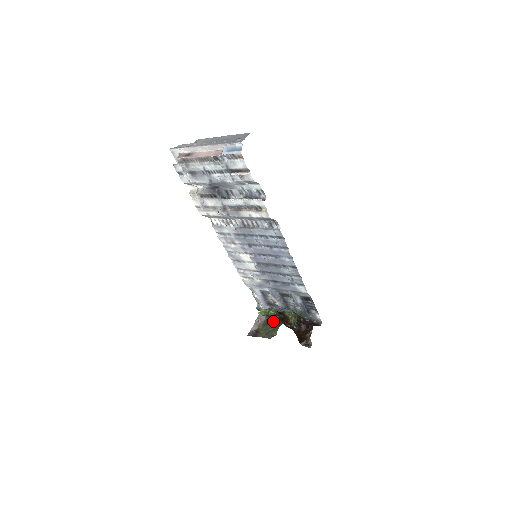
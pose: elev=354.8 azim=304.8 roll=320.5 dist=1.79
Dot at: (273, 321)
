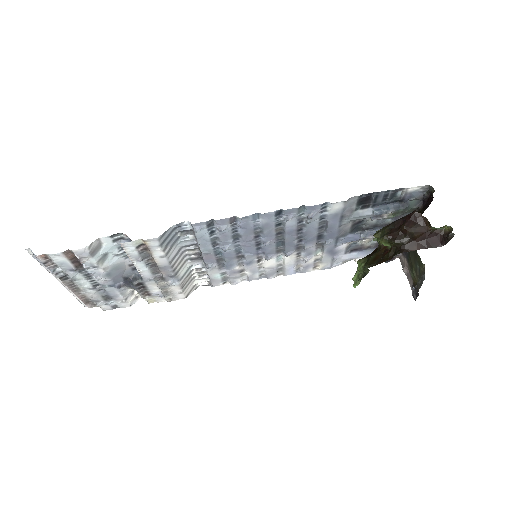
Dot at: (410, 253)
